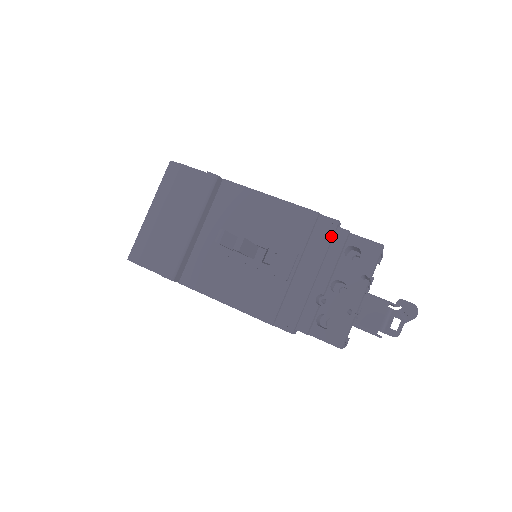
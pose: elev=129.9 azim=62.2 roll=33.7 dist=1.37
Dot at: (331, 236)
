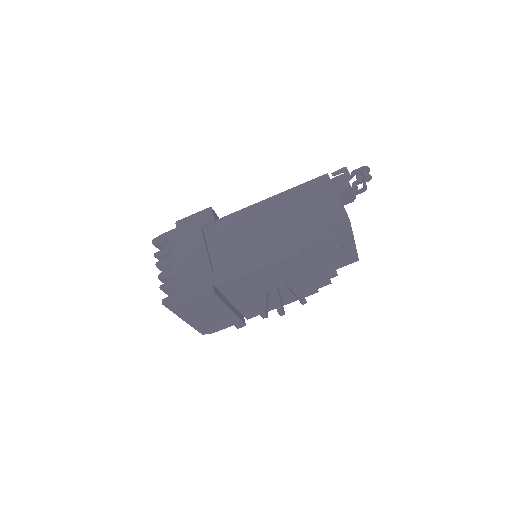
Dot at: (317, 250)
